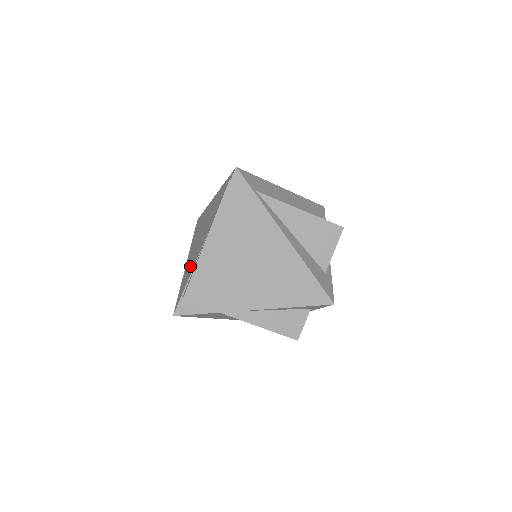
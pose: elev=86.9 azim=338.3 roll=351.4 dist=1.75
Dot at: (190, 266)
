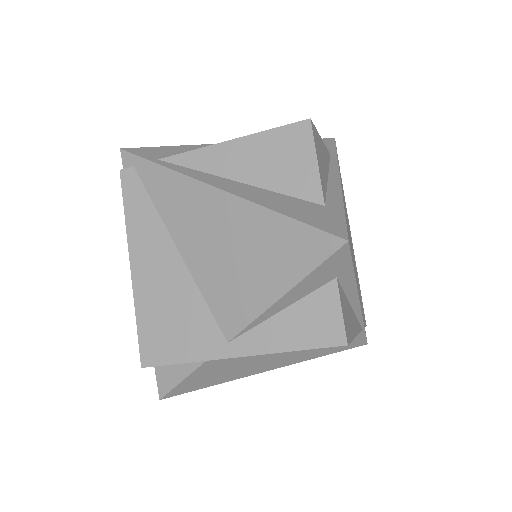
Dot at: occluded
